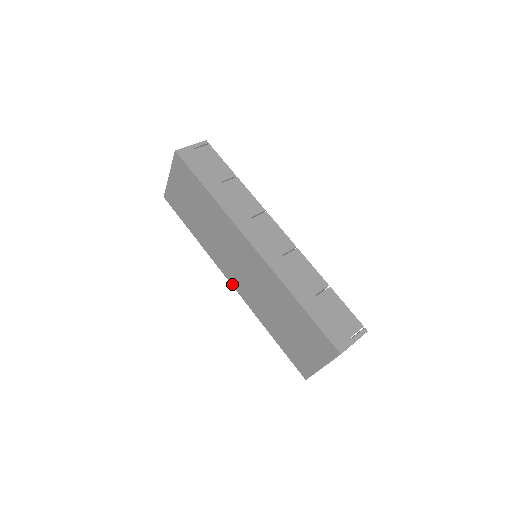
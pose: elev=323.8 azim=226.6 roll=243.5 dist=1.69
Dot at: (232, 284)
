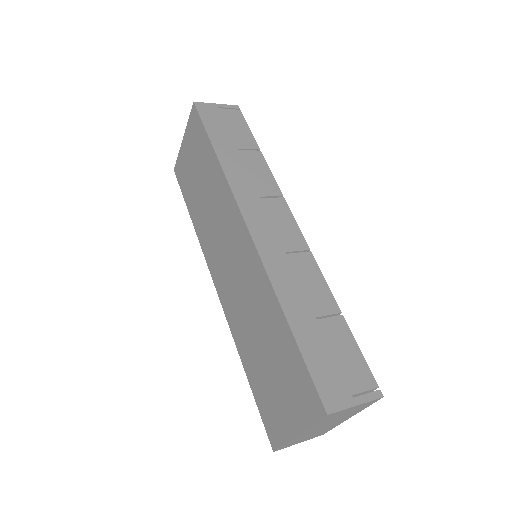
Dot at: (216, 288)
